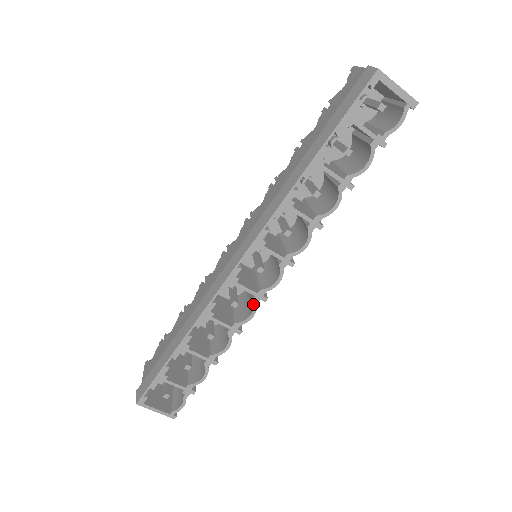
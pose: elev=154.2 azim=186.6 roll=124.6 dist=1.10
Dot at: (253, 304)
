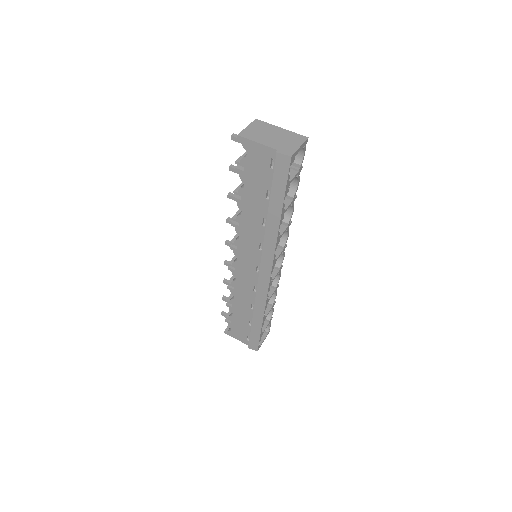
Dot at: (279, 274)
